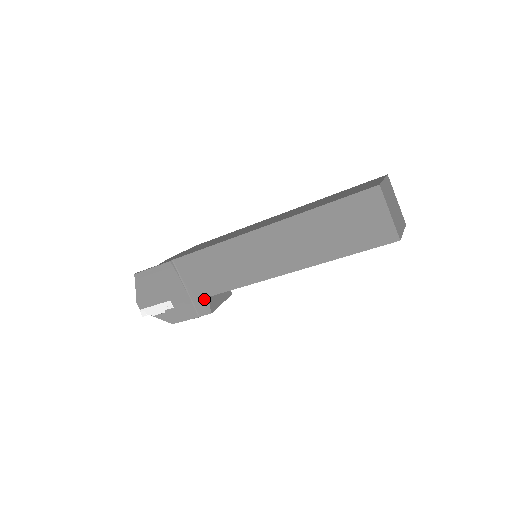
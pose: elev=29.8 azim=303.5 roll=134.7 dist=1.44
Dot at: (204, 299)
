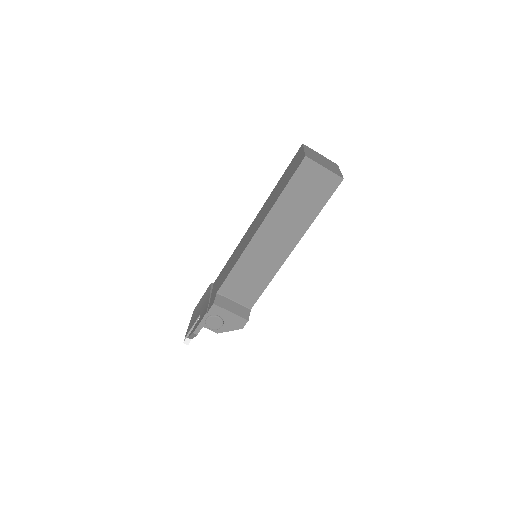
Dot at: occluded
